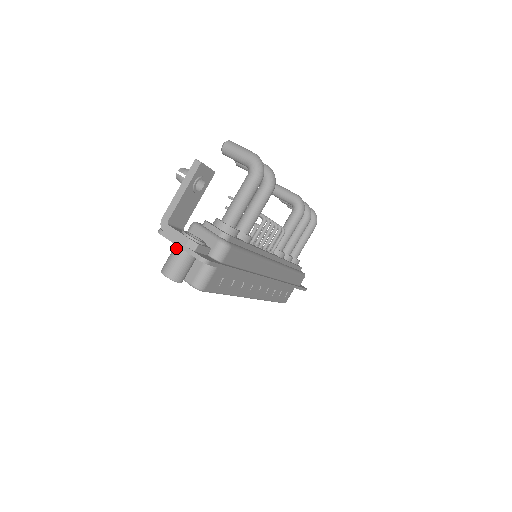
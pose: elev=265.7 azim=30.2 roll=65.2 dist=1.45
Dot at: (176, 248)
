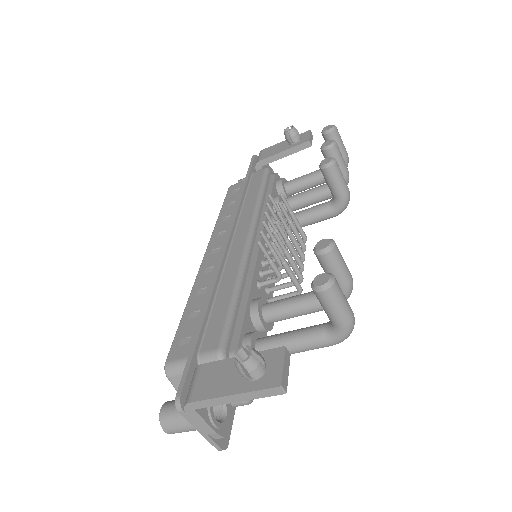
Dot at: occluded
